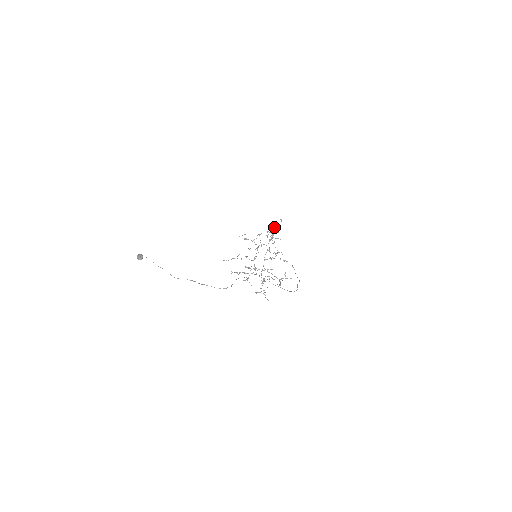
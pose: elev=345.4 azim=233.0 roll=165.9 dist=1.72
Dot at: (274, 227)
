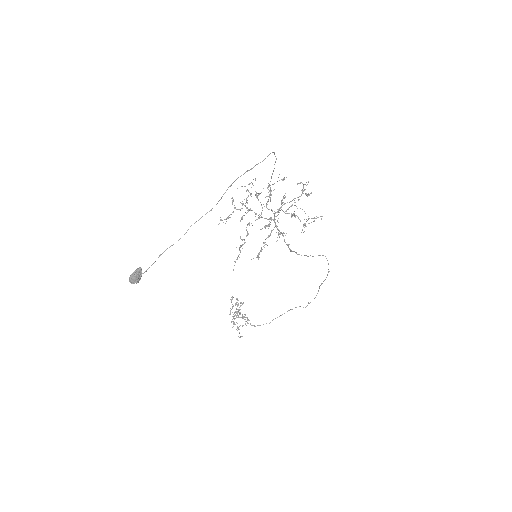
Dot at: occluded
